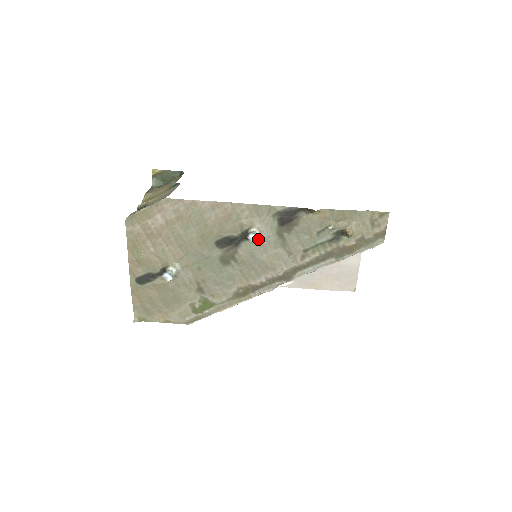
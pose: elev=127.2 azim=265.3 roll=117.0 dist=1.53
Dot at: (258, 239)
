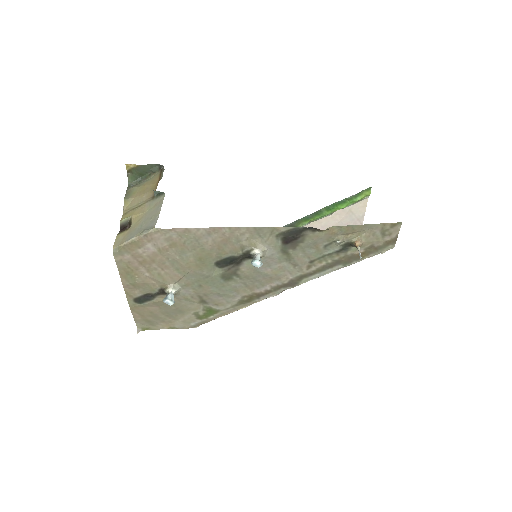
Dot at: (261, 257)
